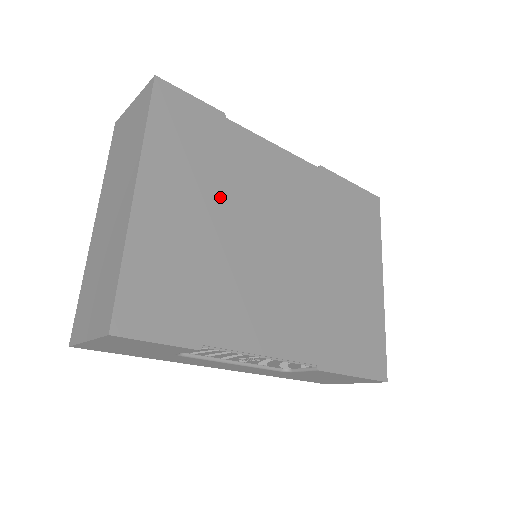
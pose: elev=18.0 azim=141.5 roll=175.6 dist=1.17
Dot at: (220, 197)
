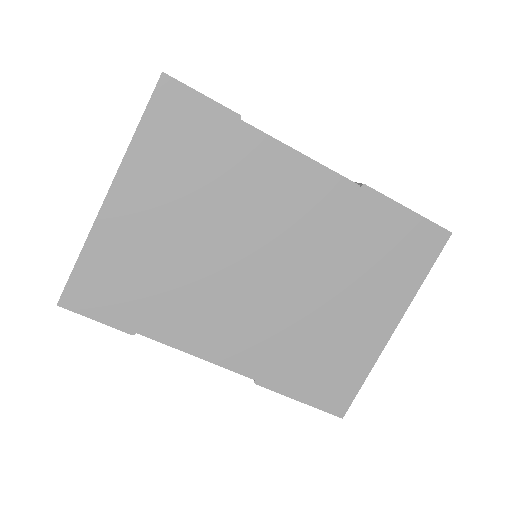
Dot at: (200, 209)
